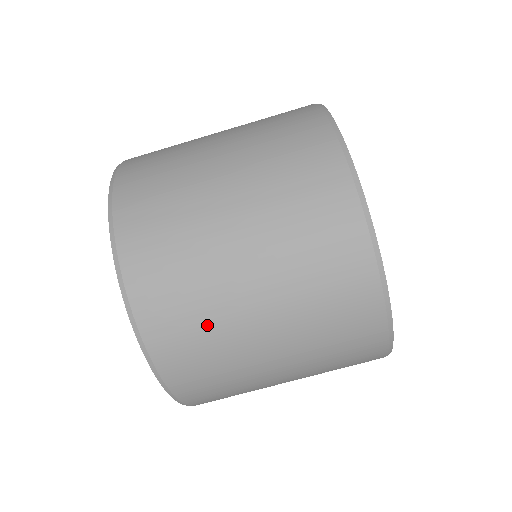
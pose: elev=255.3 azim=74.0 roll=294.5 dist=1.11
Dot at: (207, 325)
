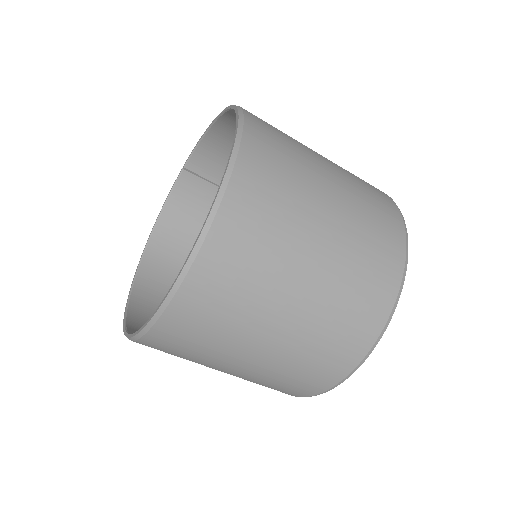
Dot at: (252, 284)
